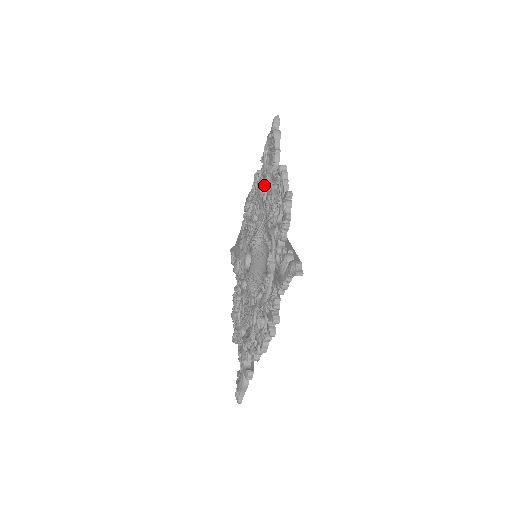
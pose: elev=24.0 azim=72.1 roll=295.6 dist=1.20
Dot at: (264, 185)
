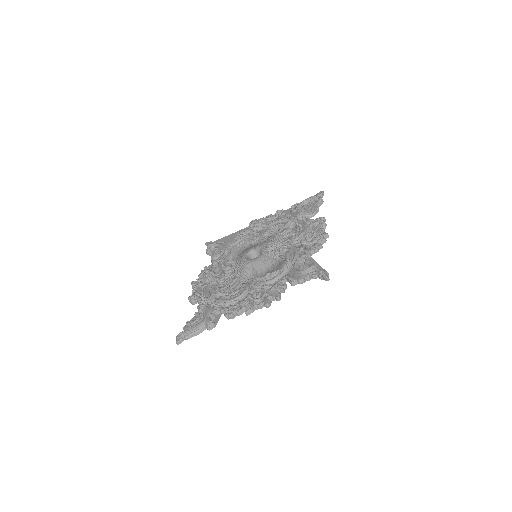
Dot at: (296, 220)
